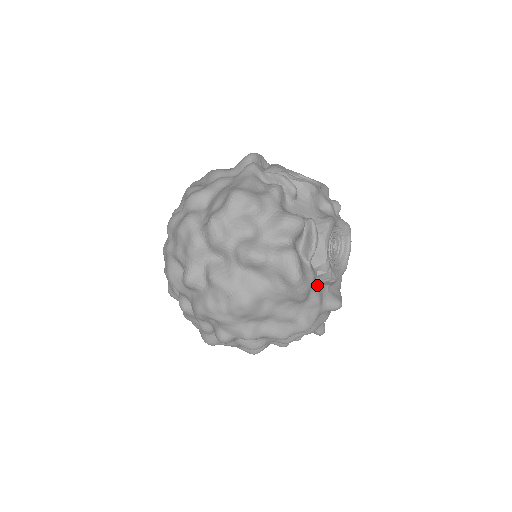
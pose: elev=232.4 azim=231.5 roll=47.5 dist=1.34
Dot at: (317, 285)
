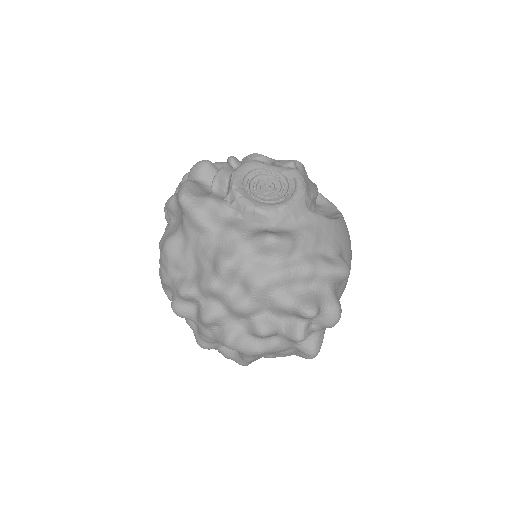
Dot at: (237, 219)
